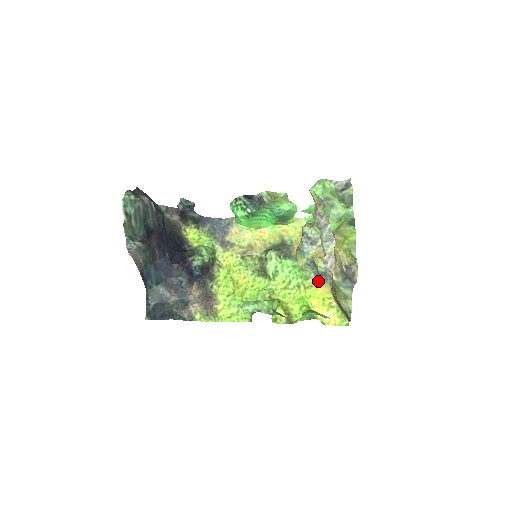
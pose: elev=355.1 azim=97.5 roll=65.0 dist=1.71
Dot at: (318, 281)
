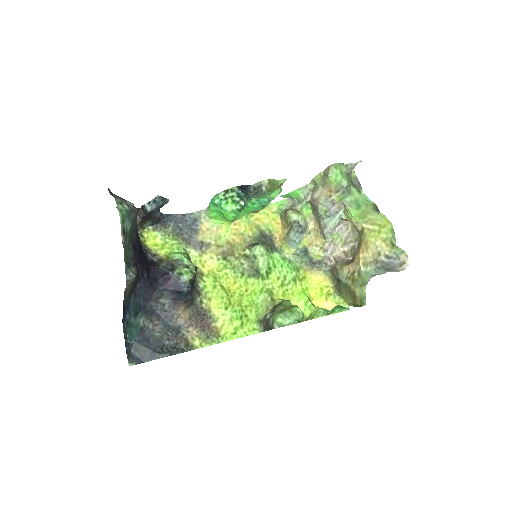
Dot at: (309, 270)
